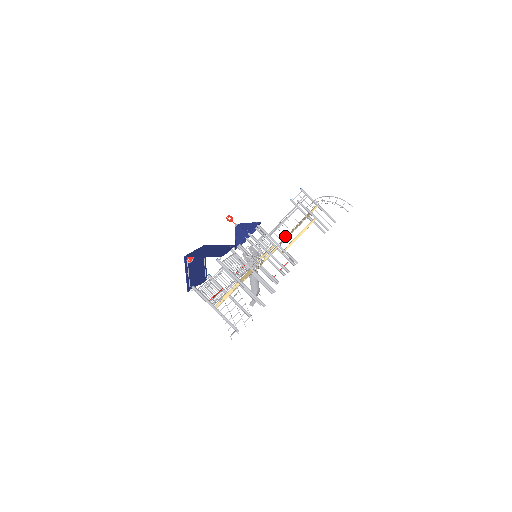
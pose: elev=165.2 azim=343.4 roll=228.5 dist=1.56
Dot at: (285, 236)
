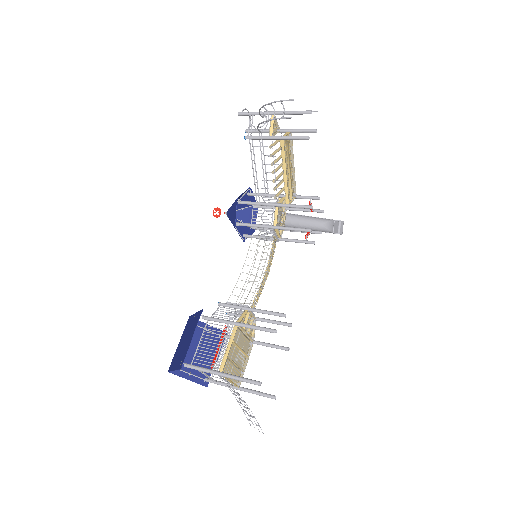
Dot at: occluded
